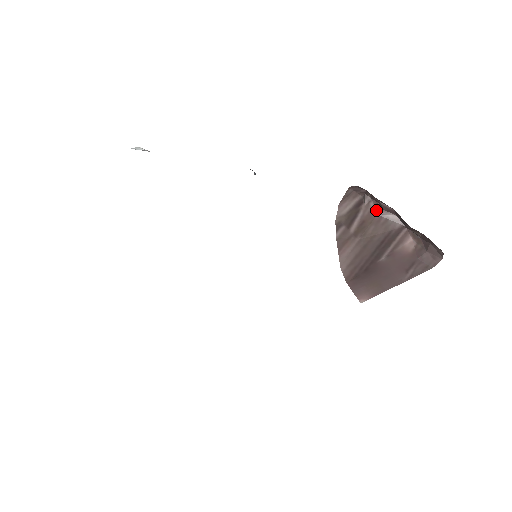
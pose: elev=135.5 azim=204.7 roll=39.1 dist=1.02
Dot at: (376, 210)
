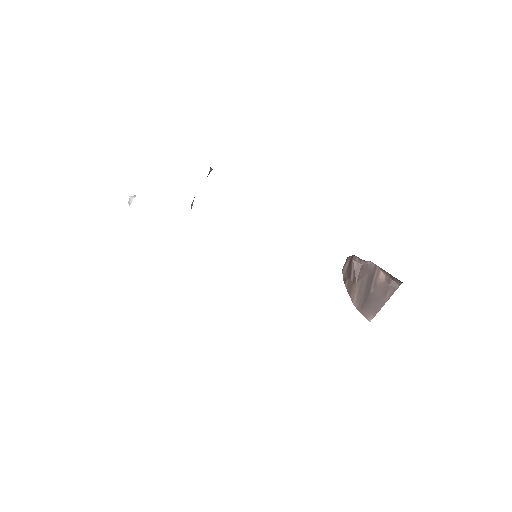
Dot at: (360, 262)
